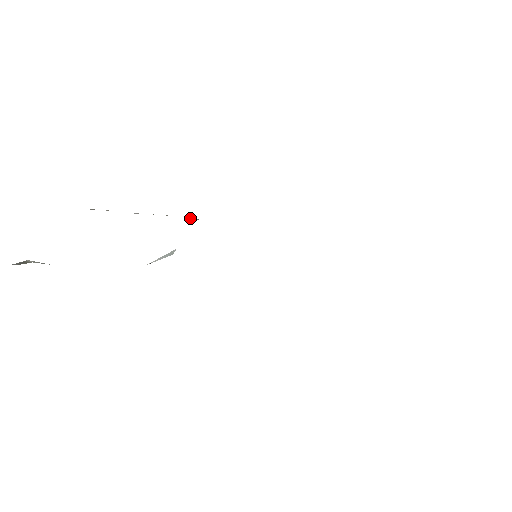
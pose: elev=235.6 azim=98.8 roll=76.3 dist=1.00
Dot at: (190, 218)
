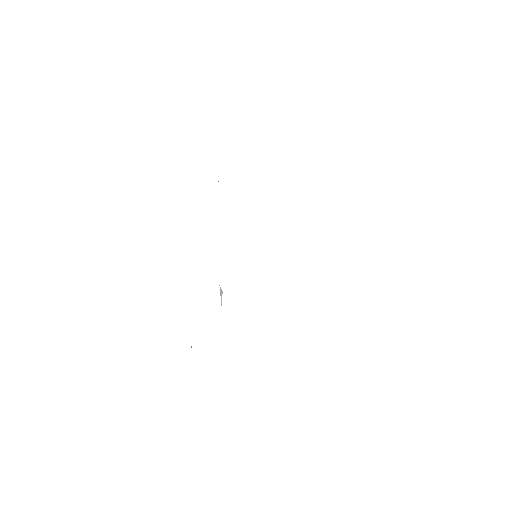
Dot at: occluded
